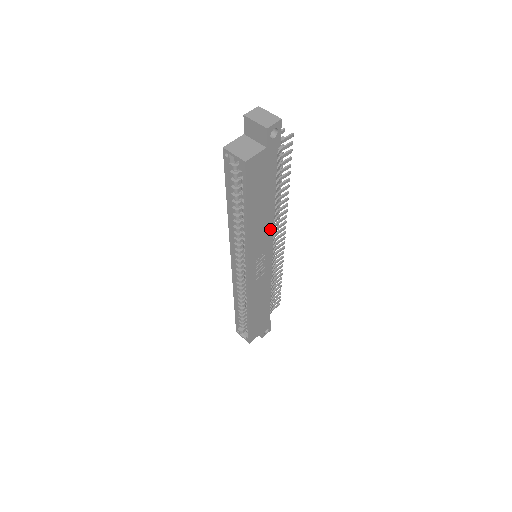
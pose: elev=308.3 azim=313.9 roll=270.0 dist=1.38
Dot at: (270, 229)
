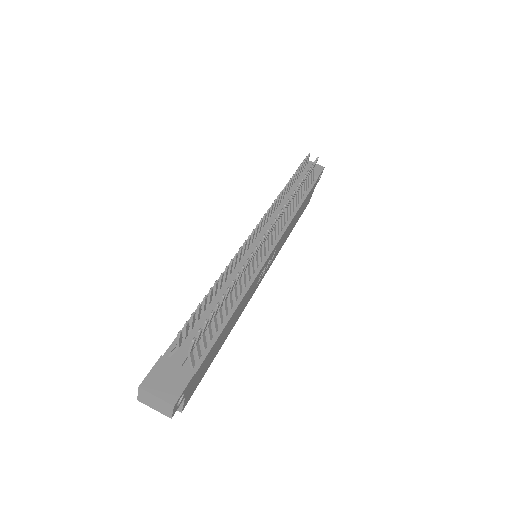
Dot at: (249, 289)
